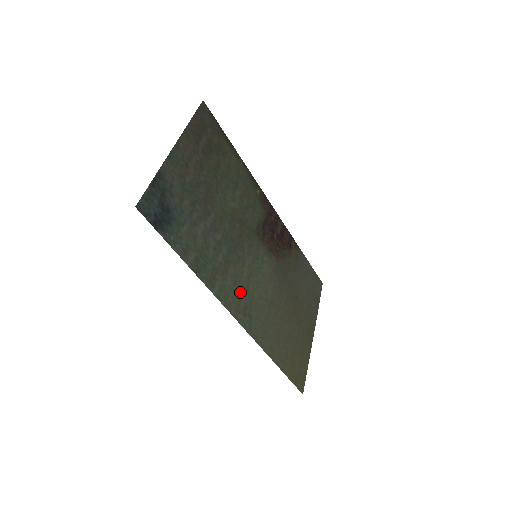
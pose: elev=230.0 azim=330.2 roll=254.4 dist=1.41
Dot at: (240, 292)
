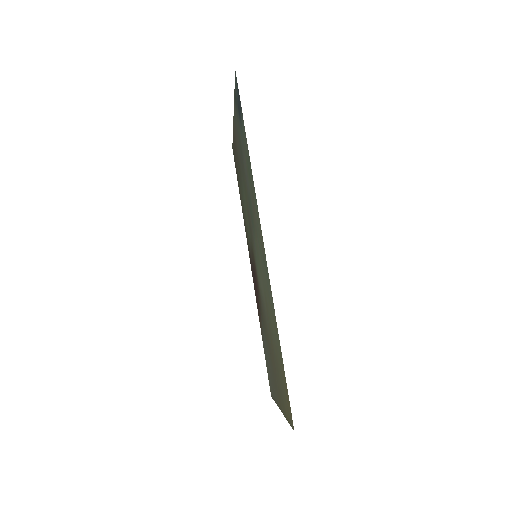
Dot at: (259, 240)
